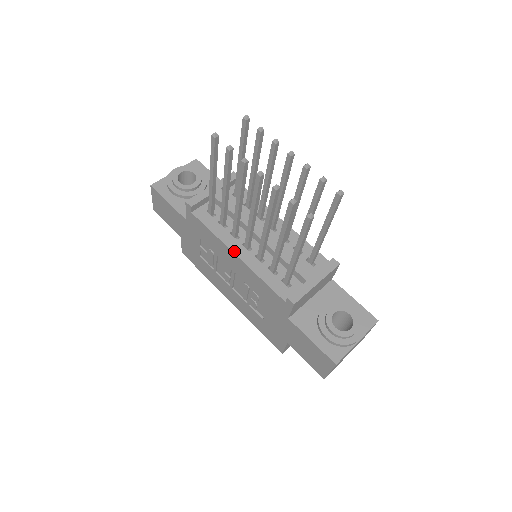
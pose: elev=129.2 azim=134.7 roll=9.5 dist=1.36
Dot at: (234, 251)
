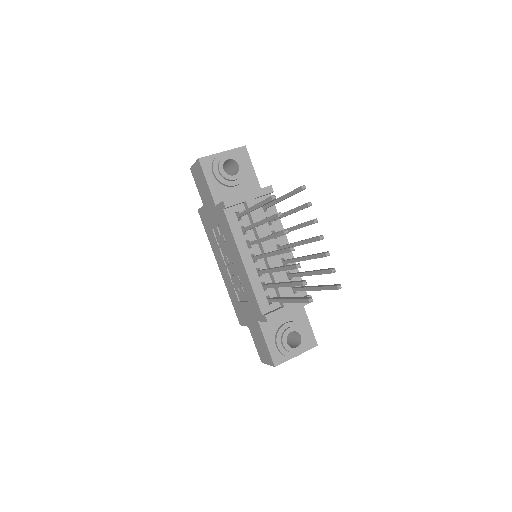
Dot at: (243, 258)
